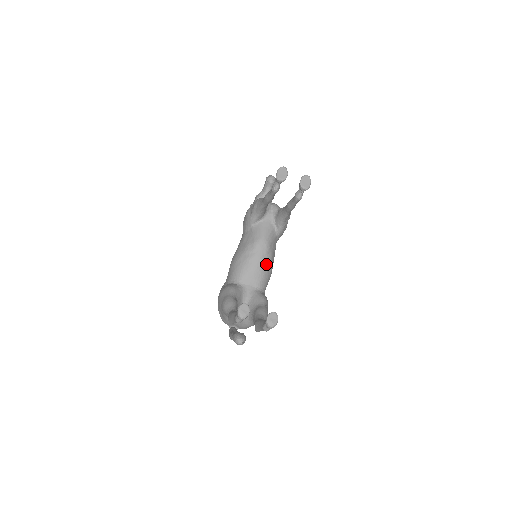
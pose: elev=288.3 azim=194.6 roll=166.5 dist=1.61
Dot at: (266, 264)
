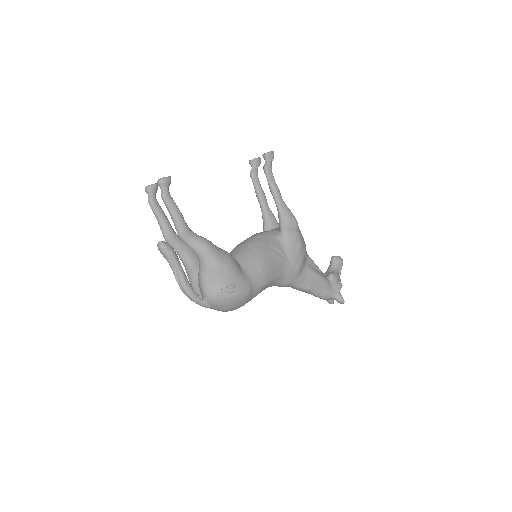
Dot at: (250, 244)
